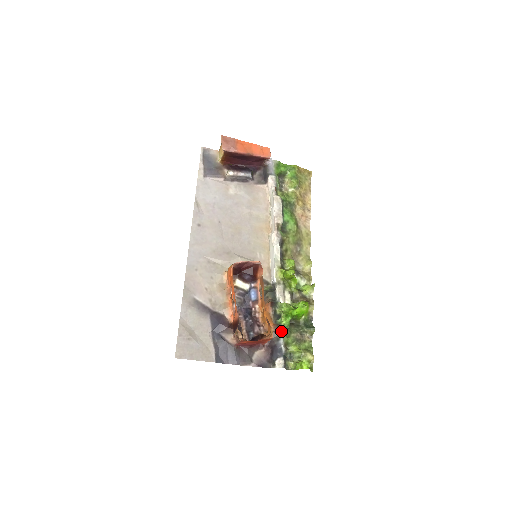
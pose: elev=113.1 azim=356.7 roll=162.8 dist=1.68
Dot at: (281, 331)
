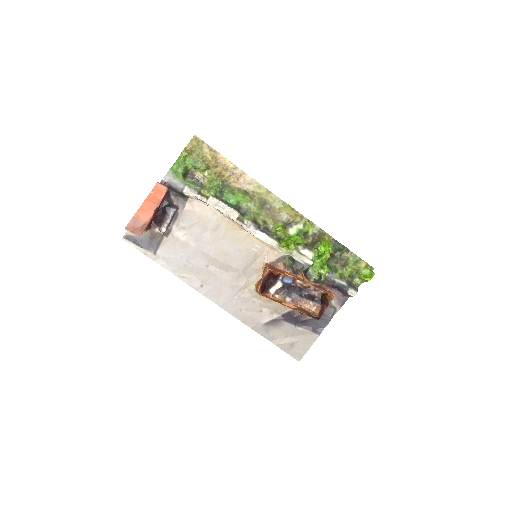
Dot at: (329, 276)
